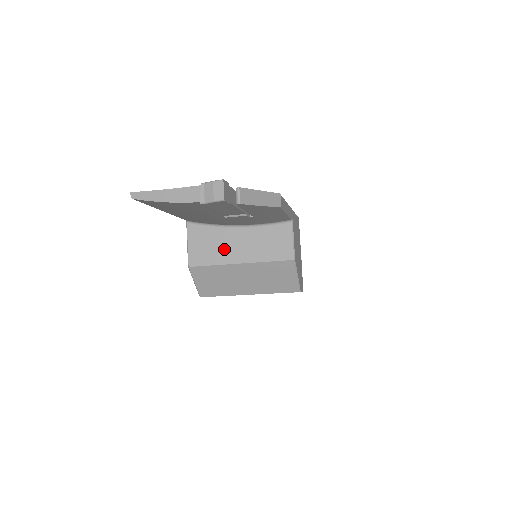
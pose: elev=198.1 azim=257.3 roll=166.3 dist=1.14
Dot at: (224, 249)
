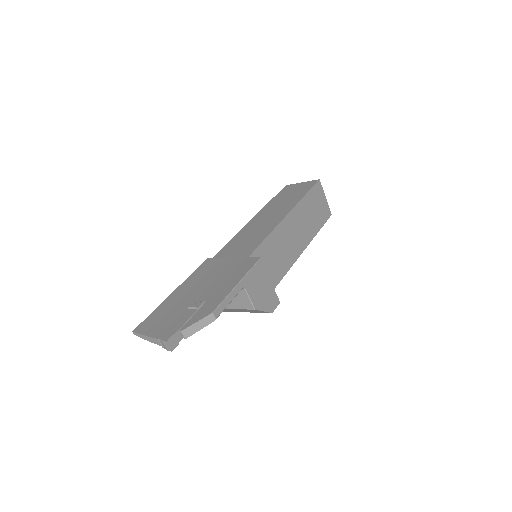
Dot at: occluded
